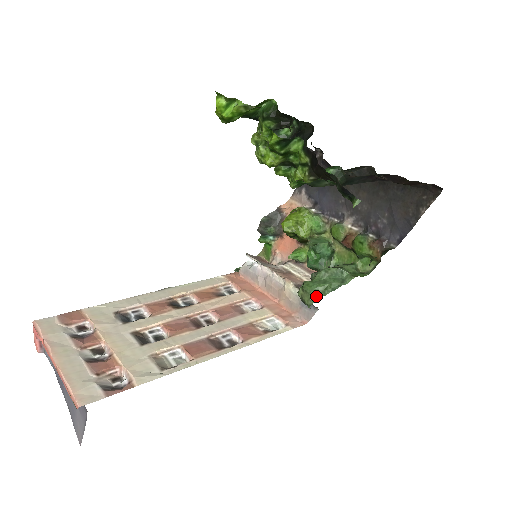
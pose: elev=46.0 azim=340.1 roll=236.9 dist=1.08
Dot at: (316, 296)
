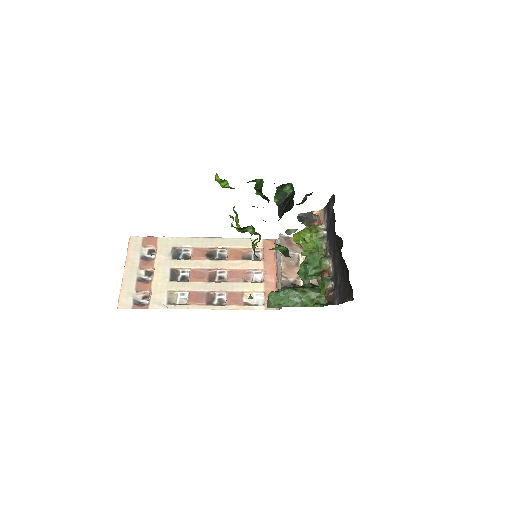
Dot at: (272, 305)
